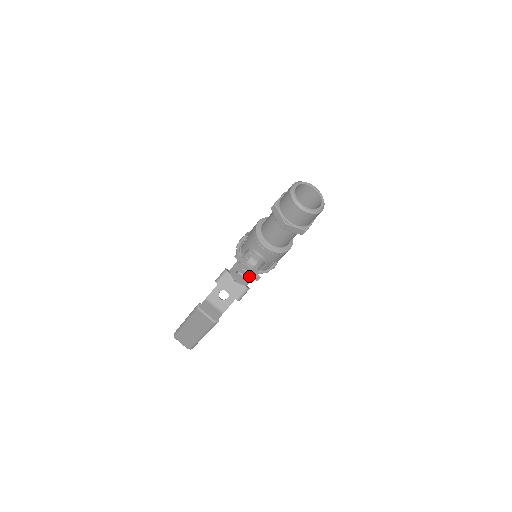
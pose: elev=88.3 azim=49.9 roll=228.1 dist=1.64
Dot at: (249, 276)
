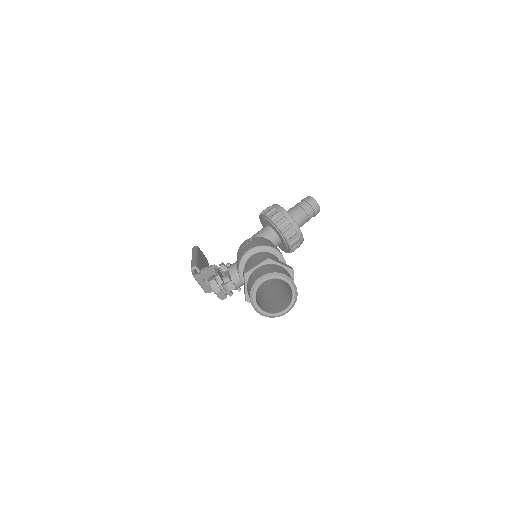
Dot at: (219, 298)
